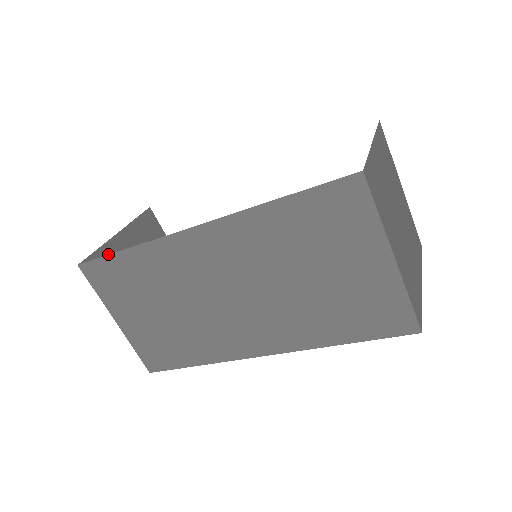
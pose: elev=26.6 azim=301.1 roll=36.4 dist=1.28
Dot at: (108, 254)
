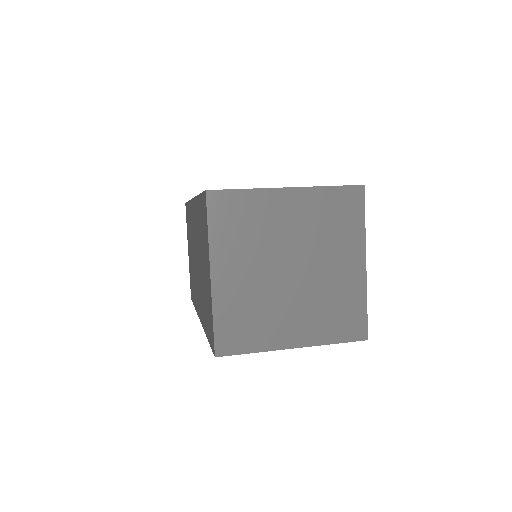
Dot at: occluded
